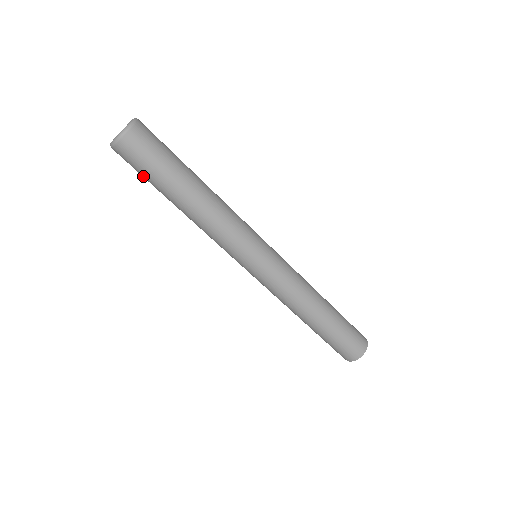
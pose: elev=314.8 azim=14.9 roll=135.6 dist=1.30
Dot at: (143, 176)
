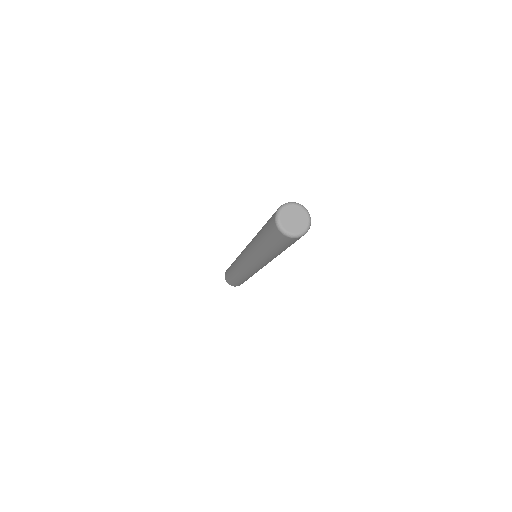
Dot at: (268, 236)
